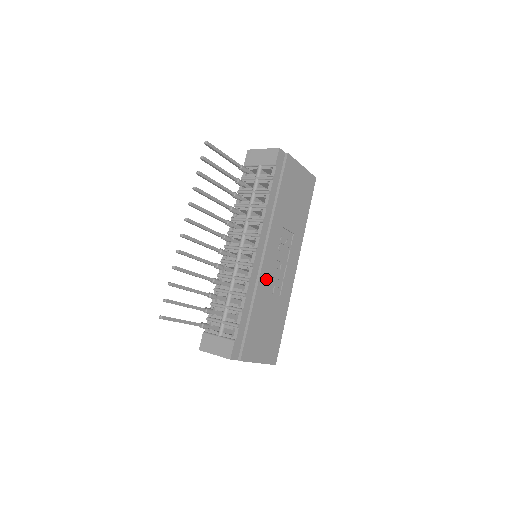
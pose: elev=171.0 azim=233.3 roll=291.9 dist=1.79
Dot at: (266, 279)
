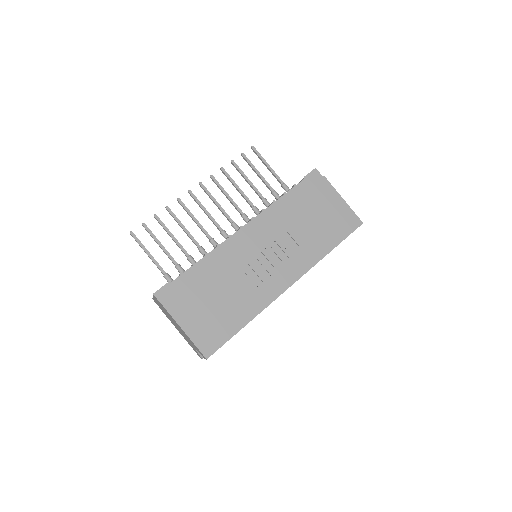
Dot at: (238, 259)
